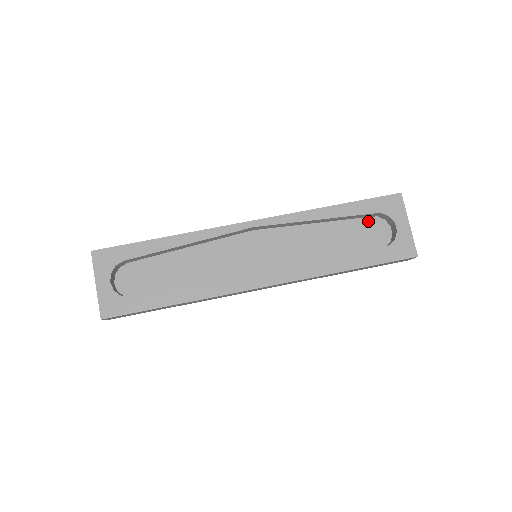
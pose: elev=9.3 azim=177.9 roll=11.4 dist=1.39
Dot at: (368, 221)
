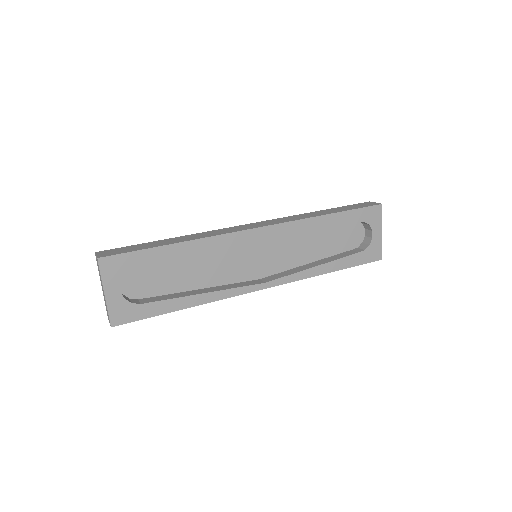
Dot at: (350, 224)
